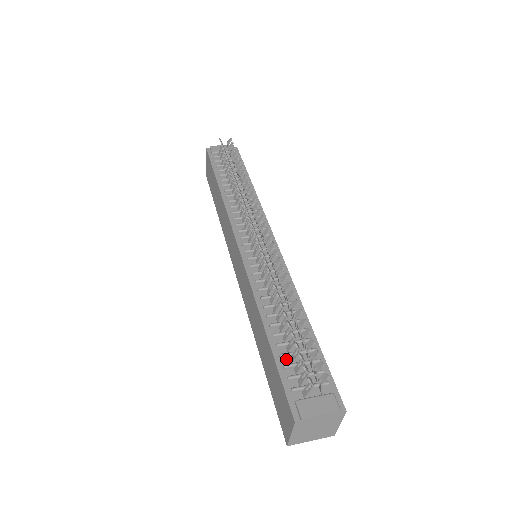
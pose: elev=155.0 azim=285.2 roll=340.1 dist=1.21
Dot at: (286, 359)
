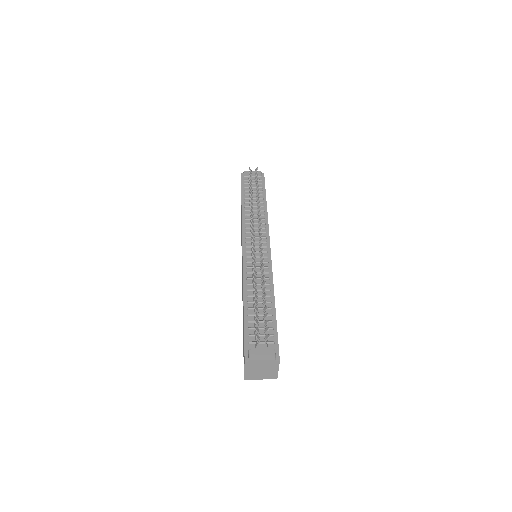
Dot at: (251, 324)
